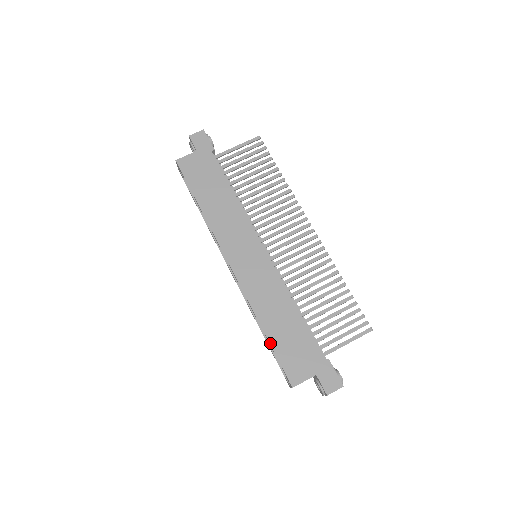
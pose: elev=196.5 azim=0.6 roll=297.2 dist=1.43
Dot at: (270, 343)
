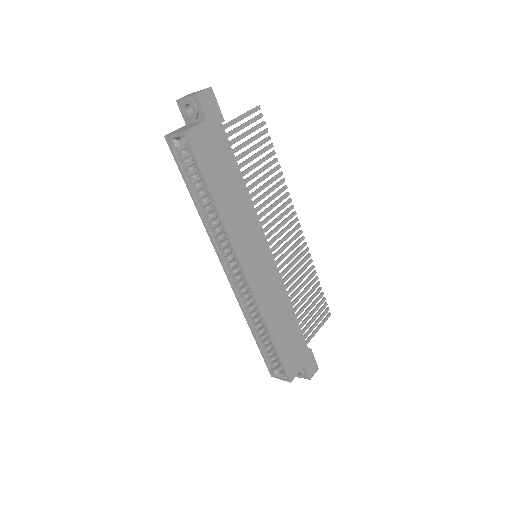
Dot at: (277, 348)
